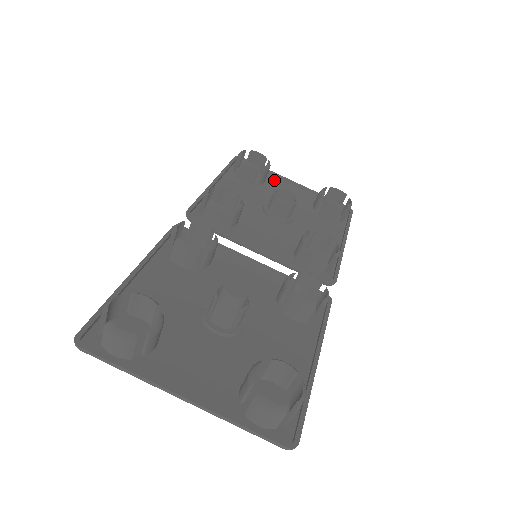
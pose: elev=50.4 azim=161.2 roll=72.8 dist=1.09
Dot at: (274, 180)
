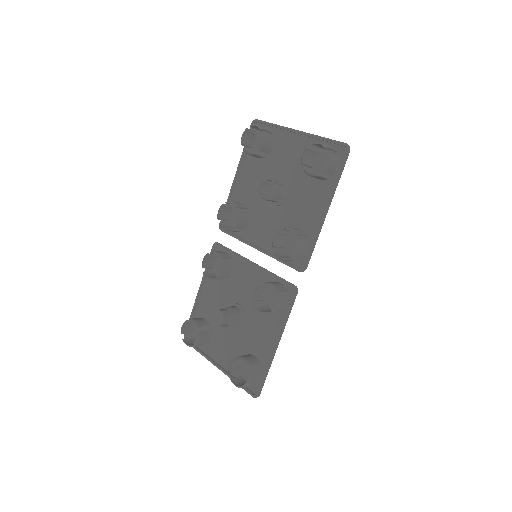
Dot at: (282, 137)
